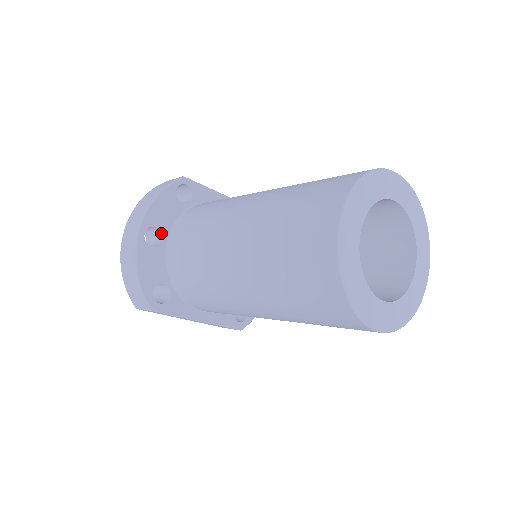
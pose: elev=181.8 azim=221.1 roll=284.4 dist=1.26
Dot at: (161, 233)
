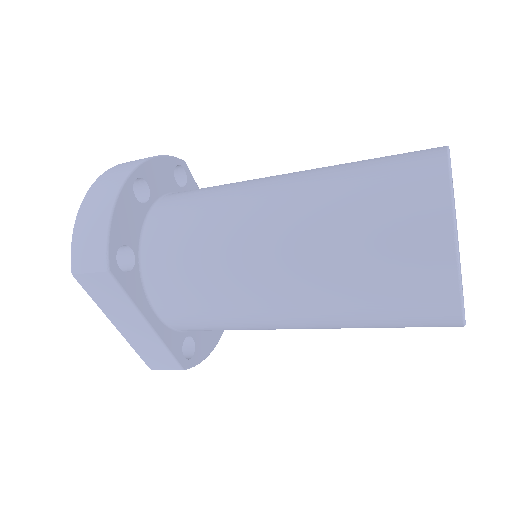
Dot at: (149, 194)
